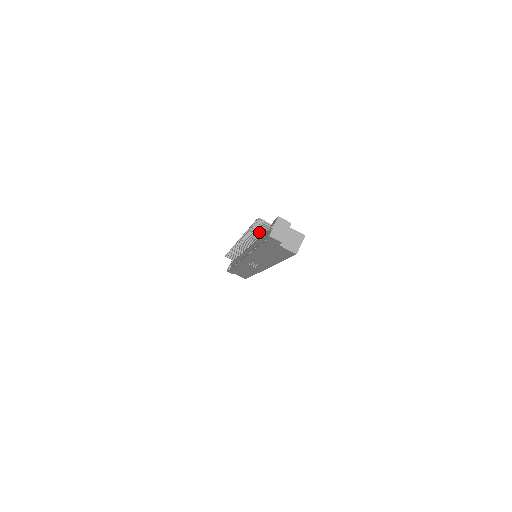
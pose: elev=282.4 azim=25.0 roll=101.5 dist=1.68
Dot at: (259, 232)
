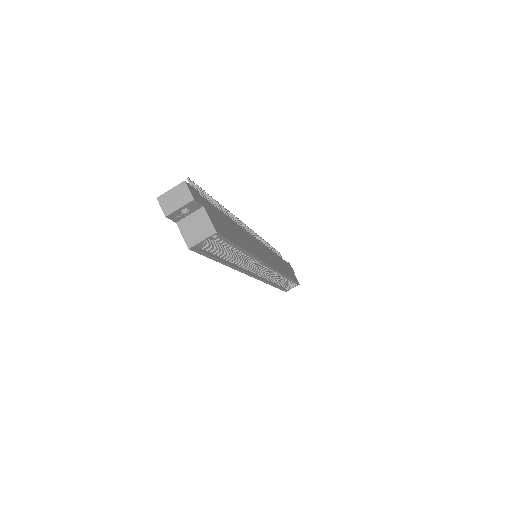
Dot at: occluded
